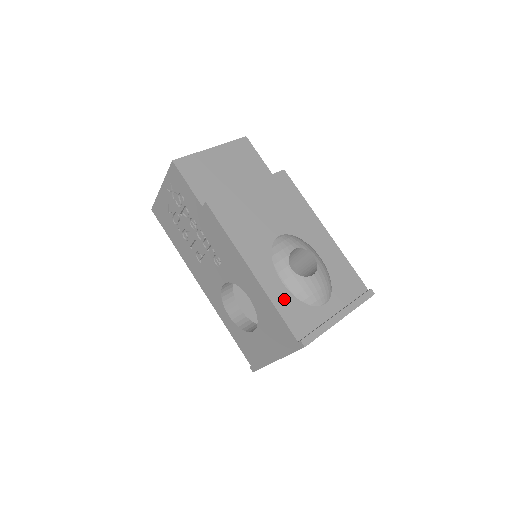
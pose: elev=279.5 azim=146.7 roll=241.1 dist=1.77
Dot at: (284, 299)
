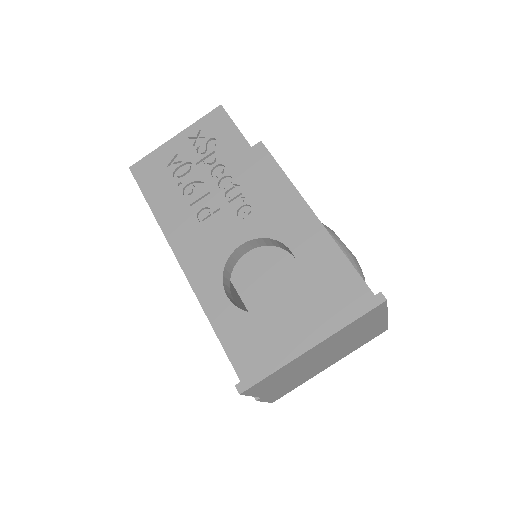
Dot at: occluded
